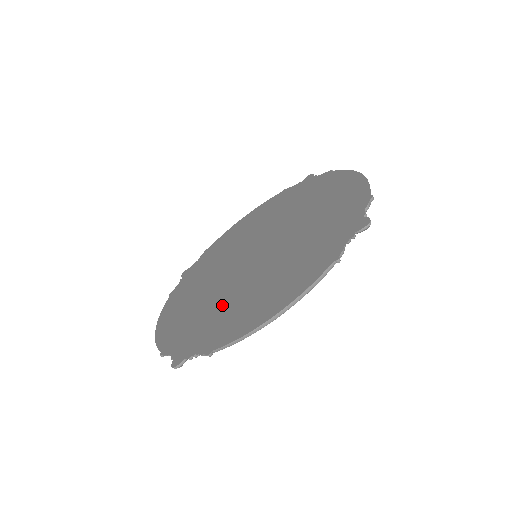
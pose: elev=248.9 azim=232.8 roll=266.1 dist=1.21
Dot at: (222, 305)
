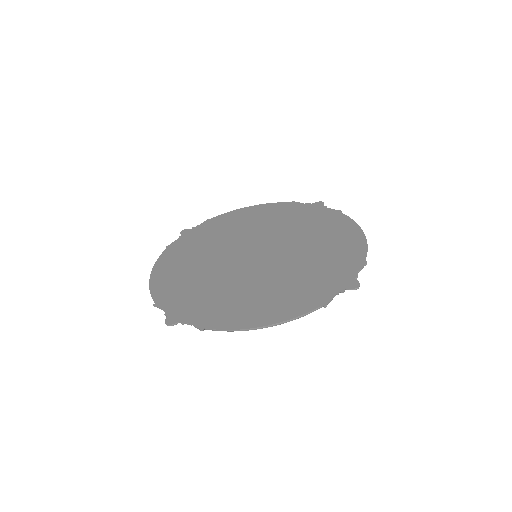
Dot at: (219, 289)
